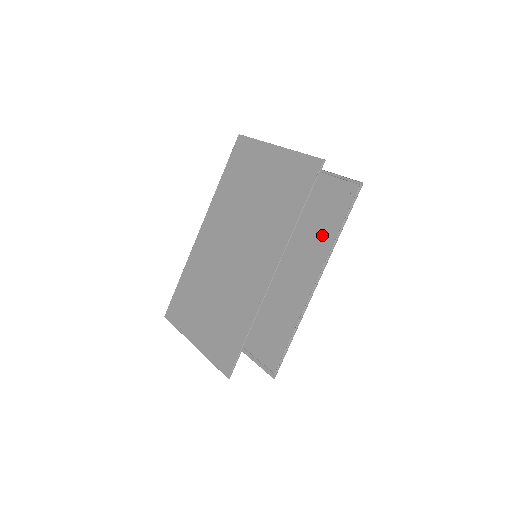
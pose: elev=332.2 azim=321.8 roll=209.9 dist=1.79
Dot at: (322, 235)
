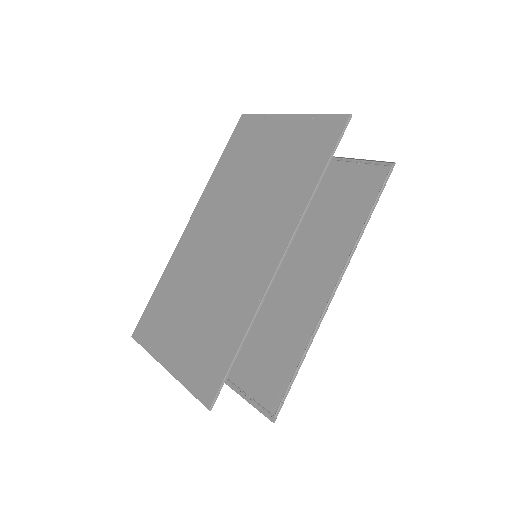
Dot at: (342, 230)
